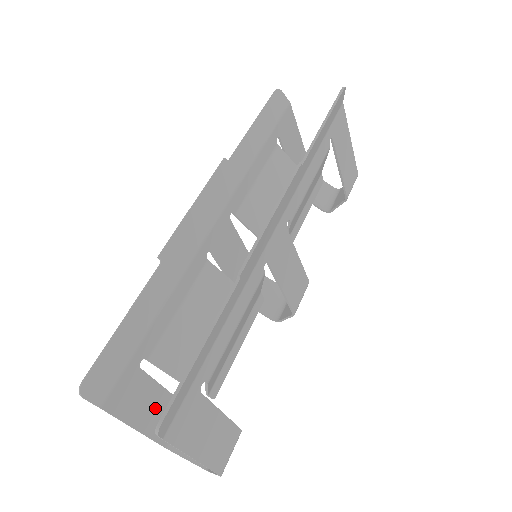
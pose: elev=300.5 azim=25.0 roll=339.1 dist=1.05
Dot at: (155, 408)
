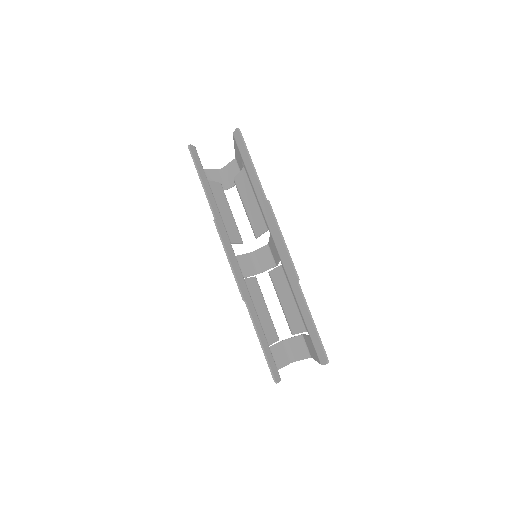
Dot at: occluded
